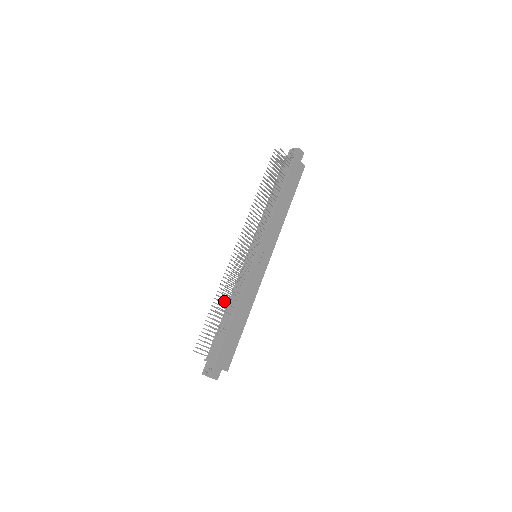
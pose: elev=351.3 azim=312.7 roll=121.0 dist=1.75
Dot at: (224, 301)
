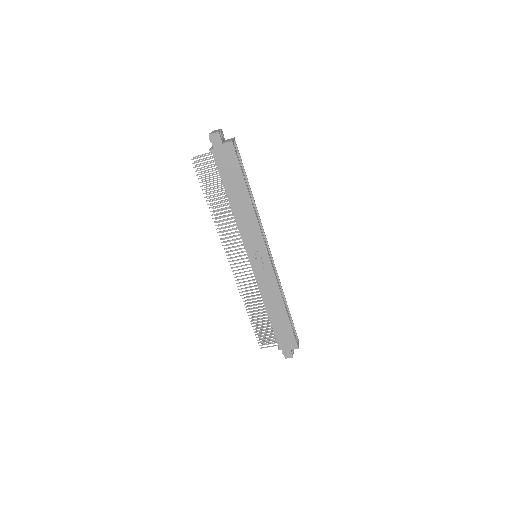
Dot at: (251, 309)
